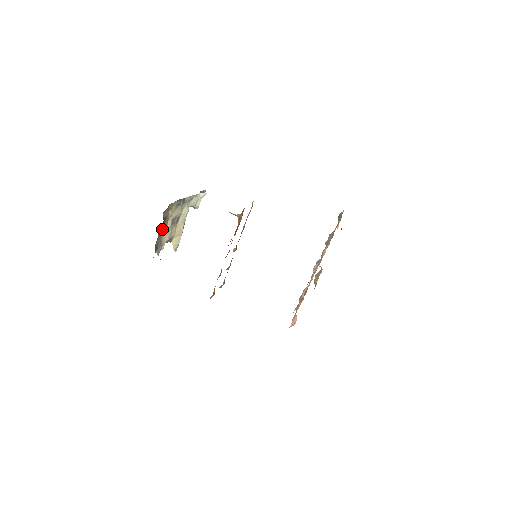
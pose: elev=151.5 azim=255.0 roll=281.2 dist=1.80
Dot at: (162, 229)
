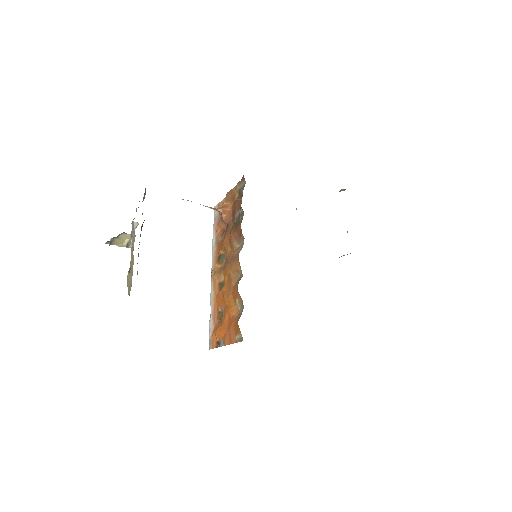
Dot at: (142, 226)
